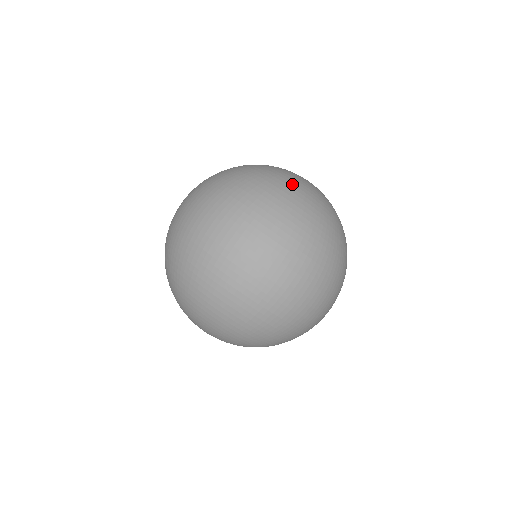
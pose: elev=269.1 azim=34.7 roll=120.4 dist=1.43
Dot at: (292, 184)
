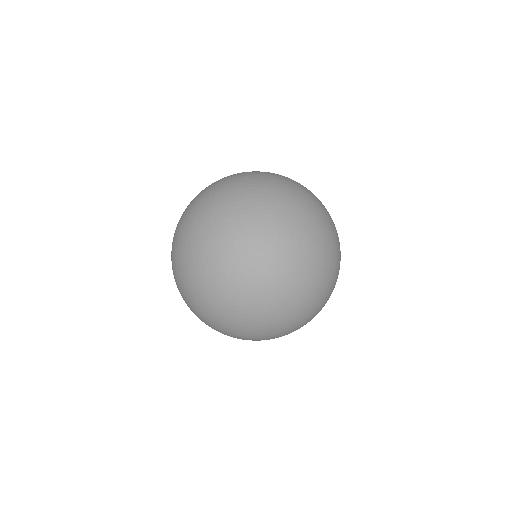
Dot at: occluded
